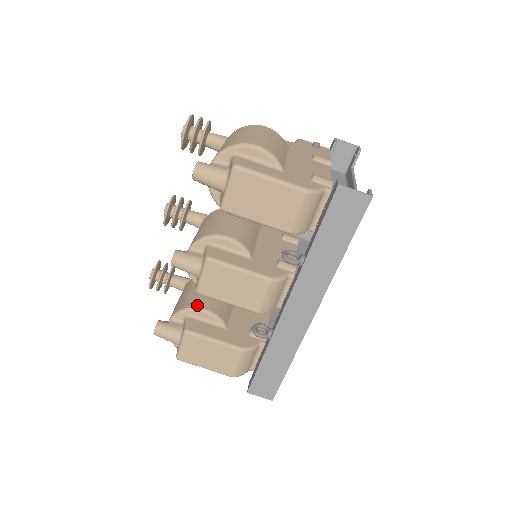
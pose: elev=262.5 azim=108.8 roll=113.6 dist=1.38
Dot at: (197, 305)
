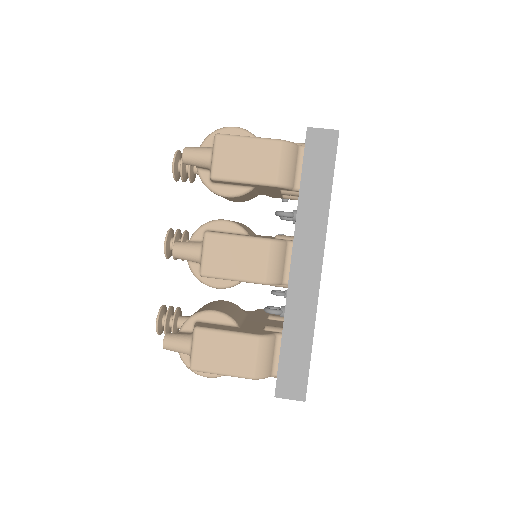
Dot at: (205, 309)
